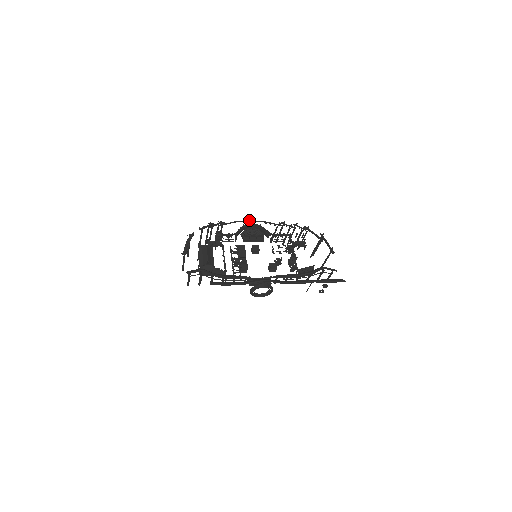
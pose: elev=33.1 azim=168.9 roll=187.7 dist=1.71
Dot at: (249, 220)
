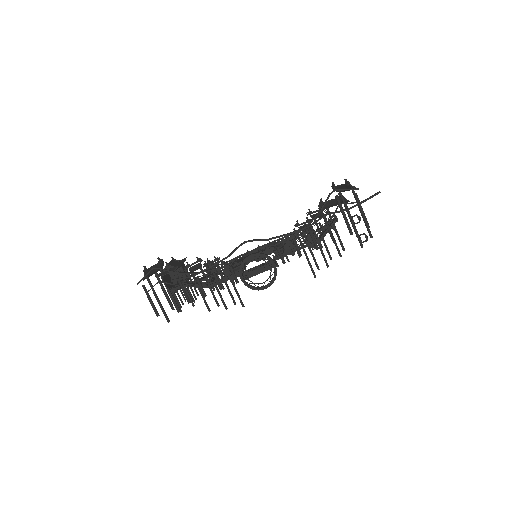
Dot at: (257, 247)
